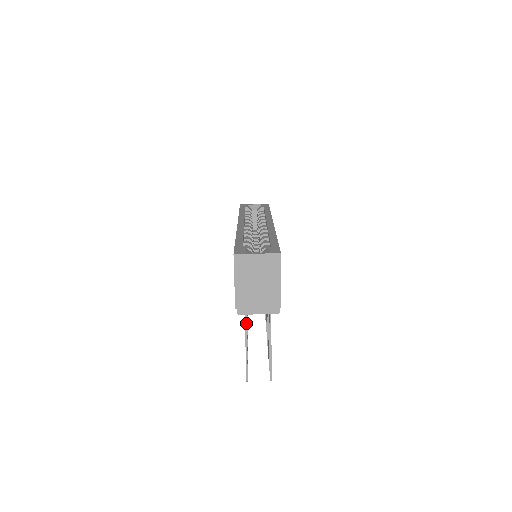
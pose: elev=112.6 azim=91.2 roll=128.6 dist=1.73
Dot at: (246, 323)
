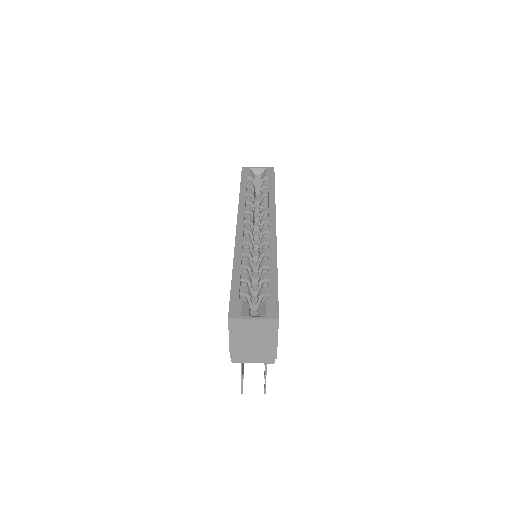
Dot at: occluded
